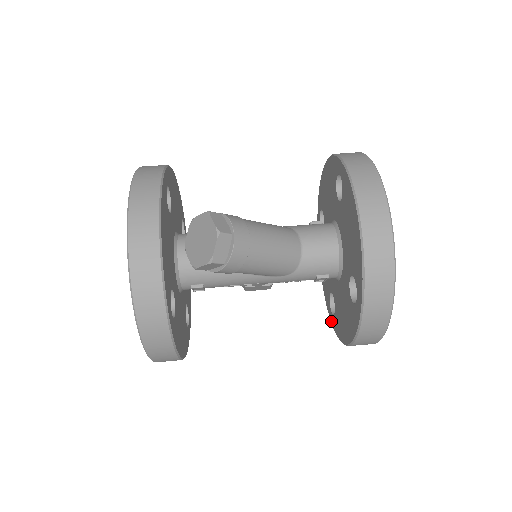
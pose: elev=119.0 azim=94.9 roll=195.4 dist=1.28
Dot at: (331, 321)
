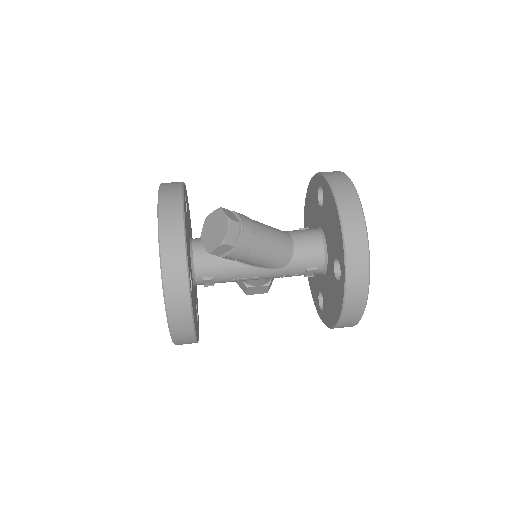
Dot at: (321, 318)
